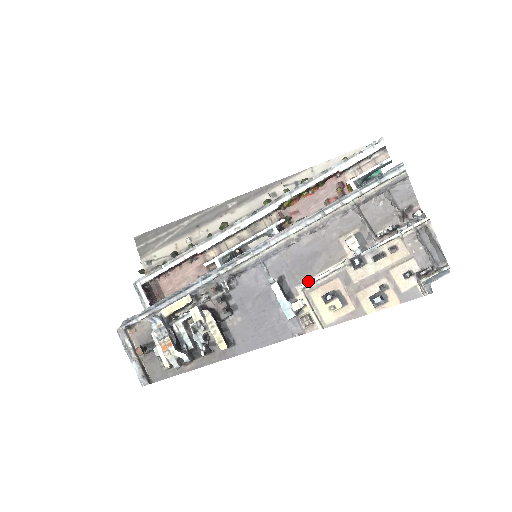
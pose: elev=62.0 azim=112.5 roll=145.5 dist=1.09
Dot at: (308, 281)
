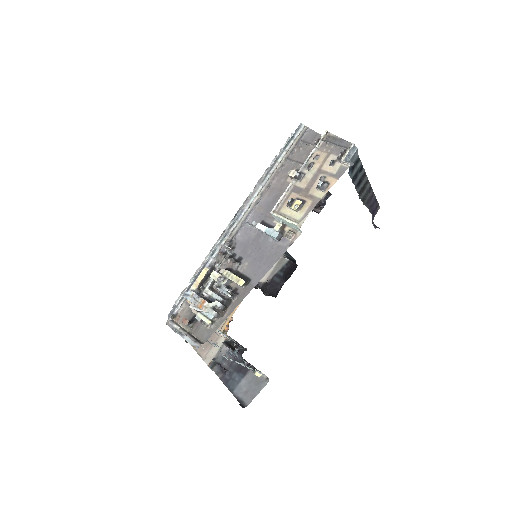
Dot at: occluded
